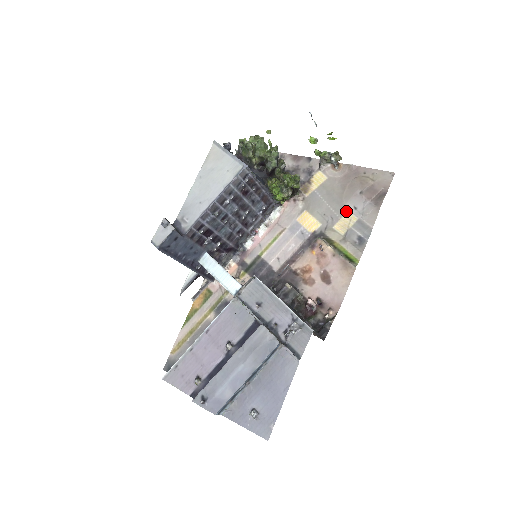
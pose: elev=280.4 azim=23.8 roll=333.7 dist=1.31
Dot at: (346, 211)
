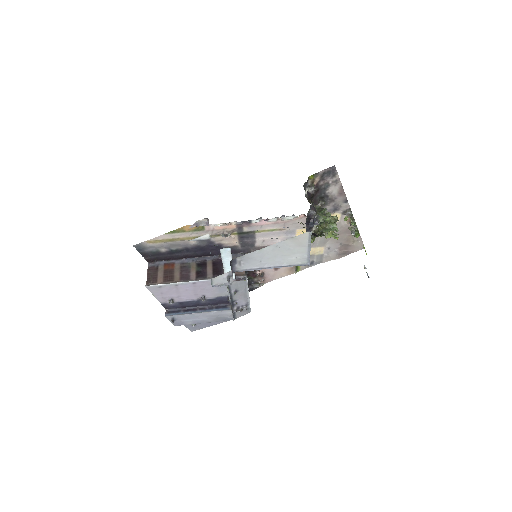
Dot at: (324, 246)
